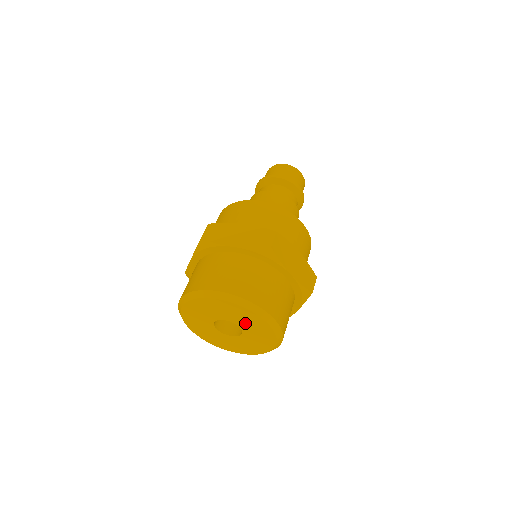
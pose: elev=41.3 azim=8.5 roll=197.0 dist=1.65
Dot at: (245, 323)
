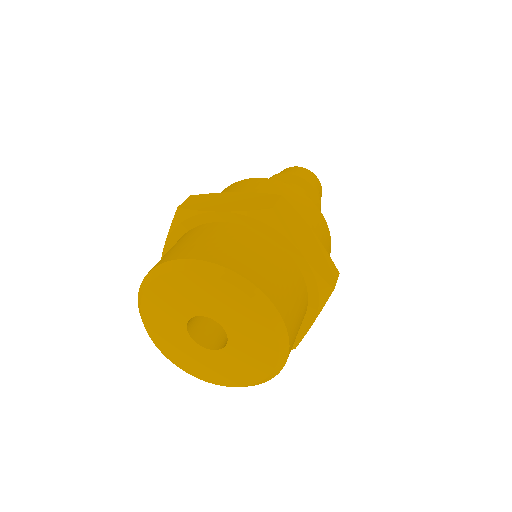
Dot at: (193, 302)
